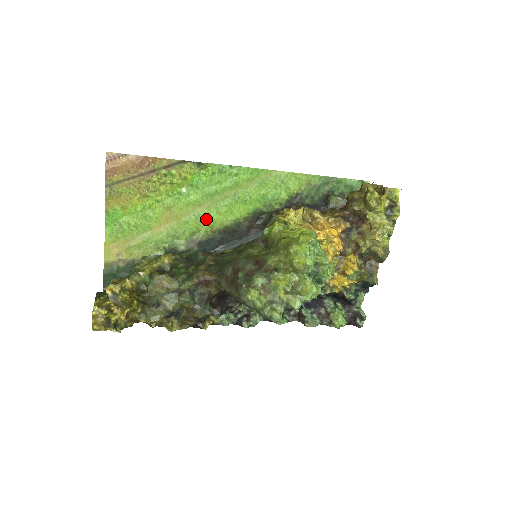
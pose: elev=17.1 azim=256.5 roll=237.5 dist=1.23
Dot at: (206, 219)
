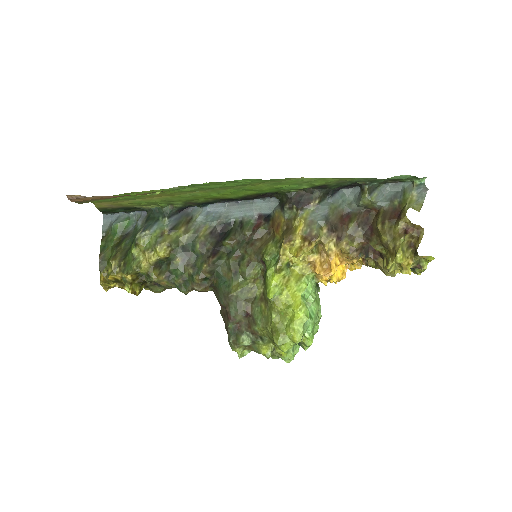
Dot at: (205, 196)
